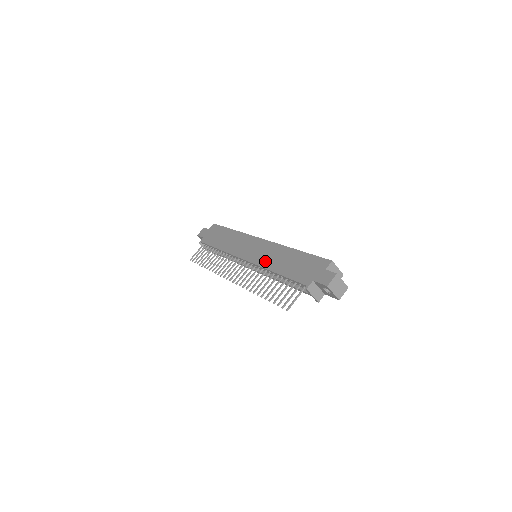
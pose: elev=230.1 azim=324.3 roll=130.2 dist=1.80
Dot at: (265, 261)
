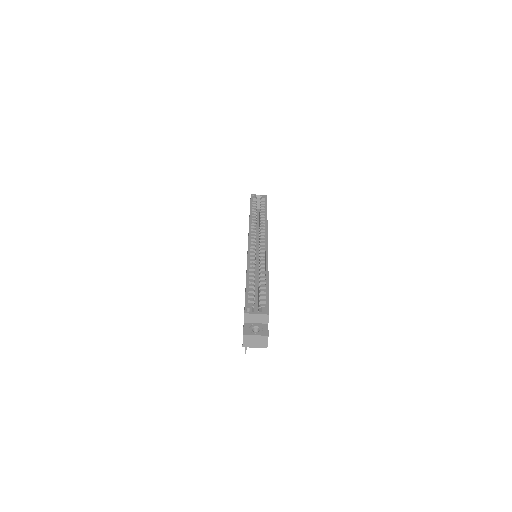
Dot at: occluded
